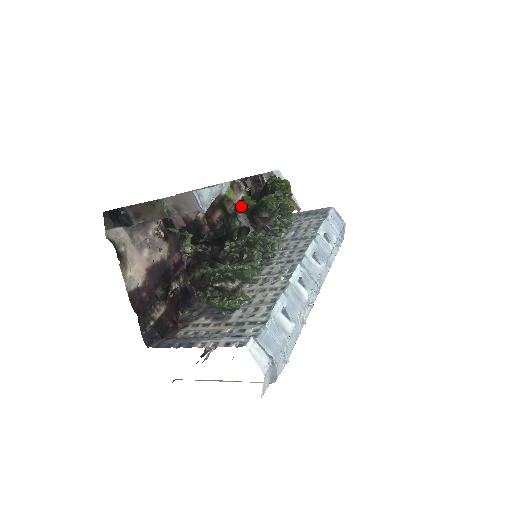
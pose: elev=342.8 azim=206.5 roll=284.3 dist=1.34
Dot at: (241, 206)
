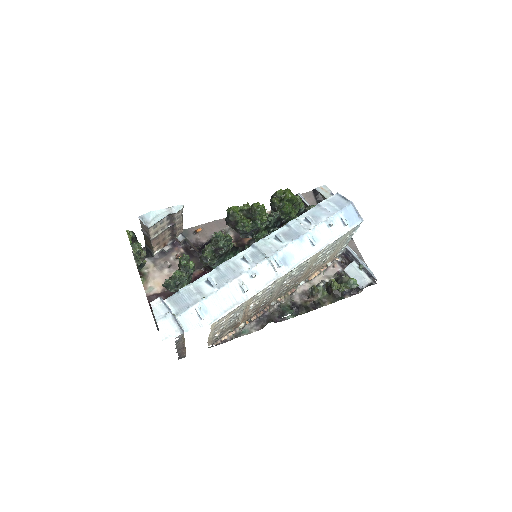
Dot at: occluded
